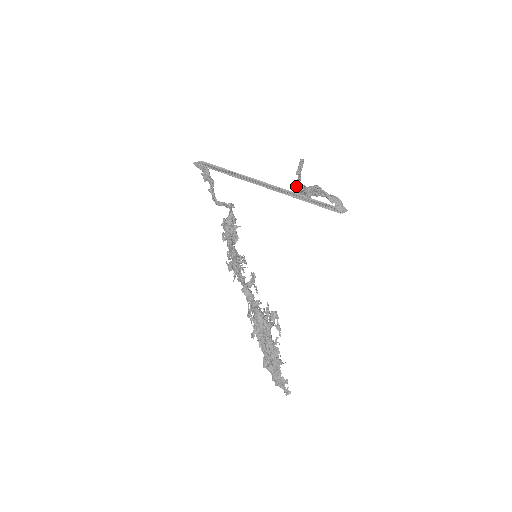
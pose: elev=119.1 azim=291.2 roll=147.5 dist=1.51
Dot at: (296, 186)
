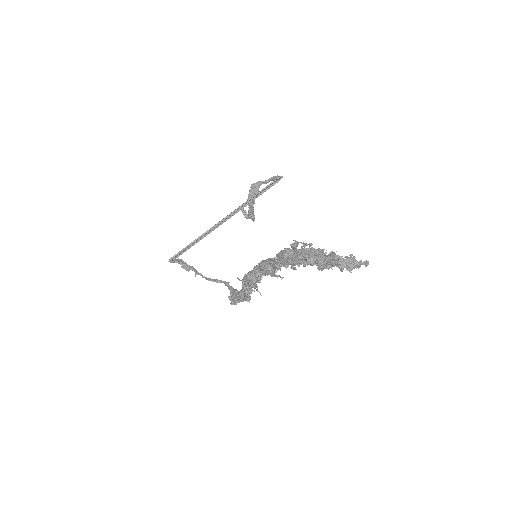
Dot at: (248, 214)
